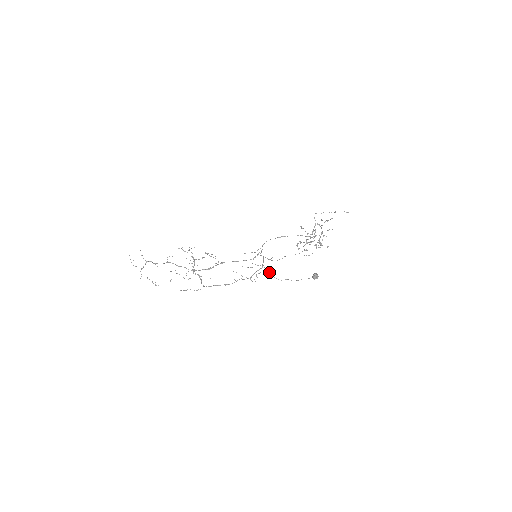
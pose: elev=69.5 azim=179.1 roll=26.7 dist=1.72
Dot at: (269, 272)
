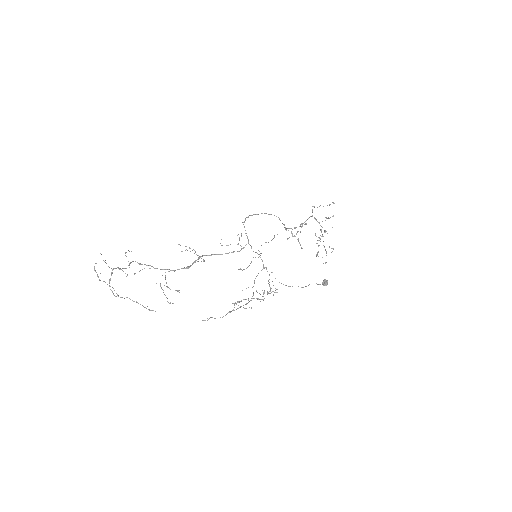
Dot at: occluded
